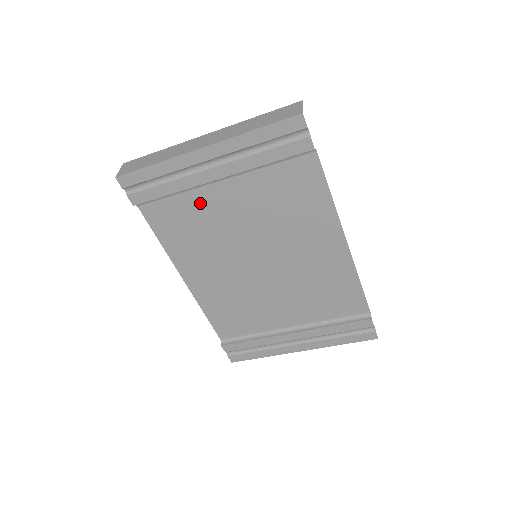
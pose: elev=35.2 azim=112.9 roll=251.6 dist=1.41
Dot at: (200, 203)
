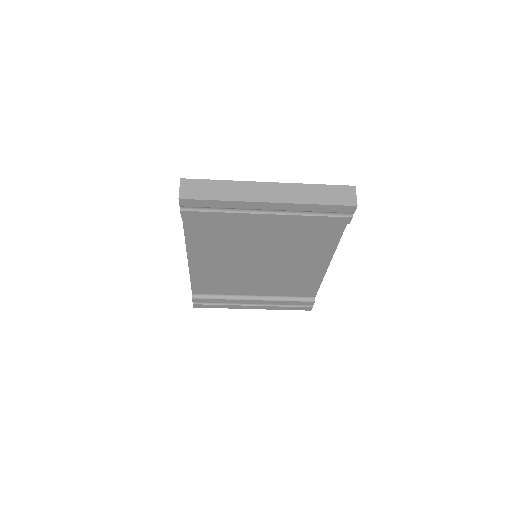
Dot at: (239, 225)
